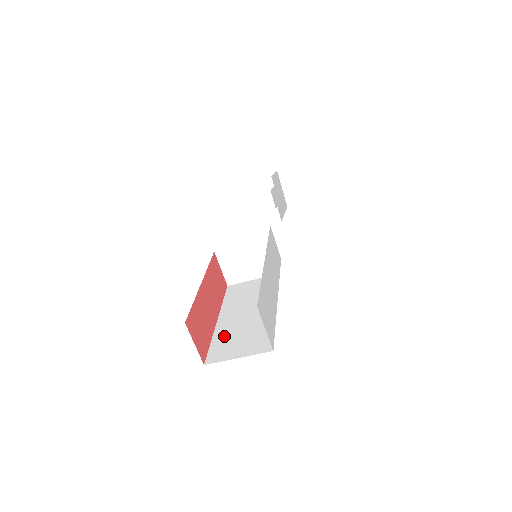
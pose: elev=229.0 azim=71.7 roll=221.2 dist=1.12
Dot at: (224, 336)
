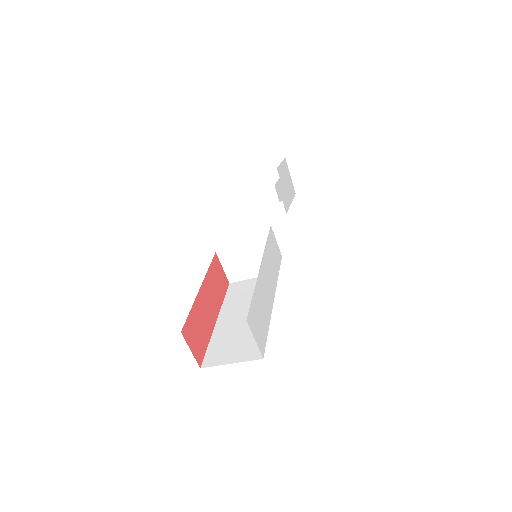
Dot at: (221, 339)
